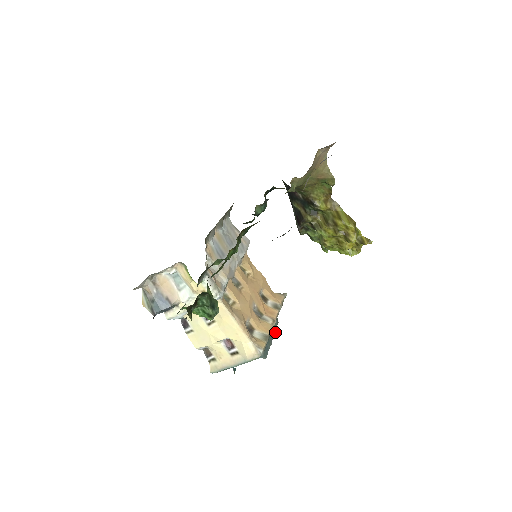
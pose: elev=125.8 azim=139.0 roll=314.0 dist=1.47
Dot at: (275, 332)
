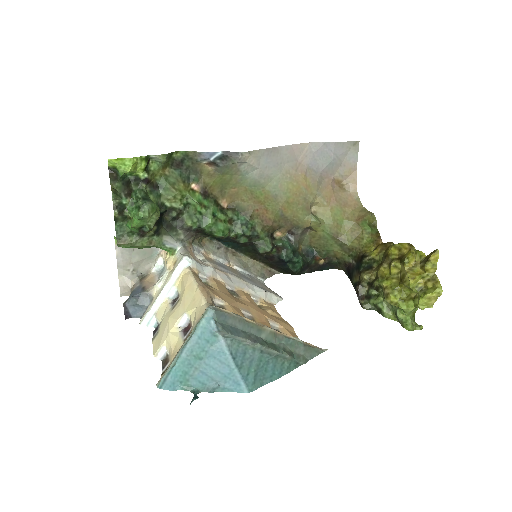
Dot at: (273, 349)
